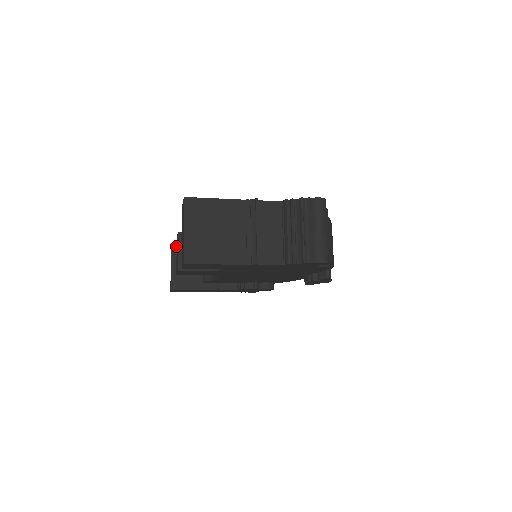
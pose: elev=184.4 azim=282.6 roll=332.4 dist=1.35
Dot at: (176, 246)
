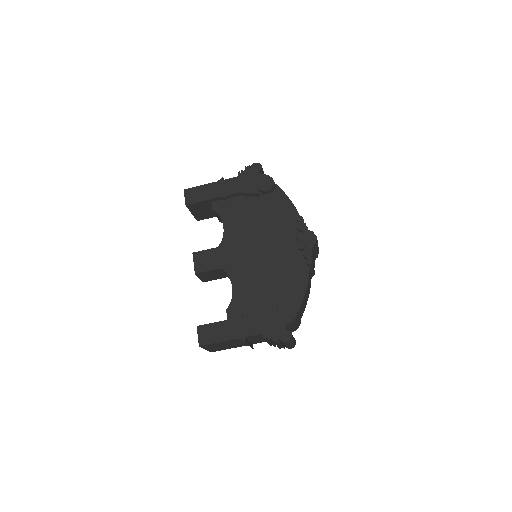
Dot at: occluded
